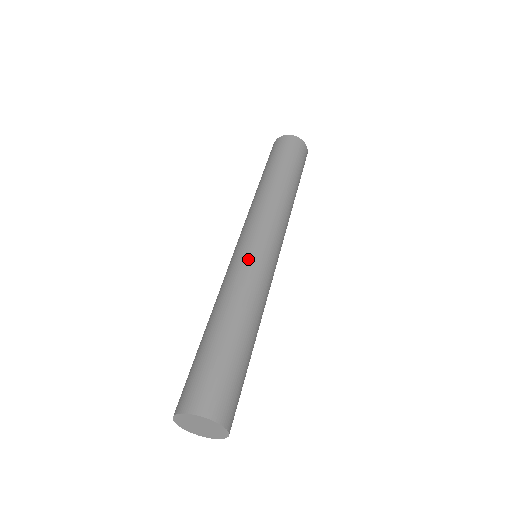
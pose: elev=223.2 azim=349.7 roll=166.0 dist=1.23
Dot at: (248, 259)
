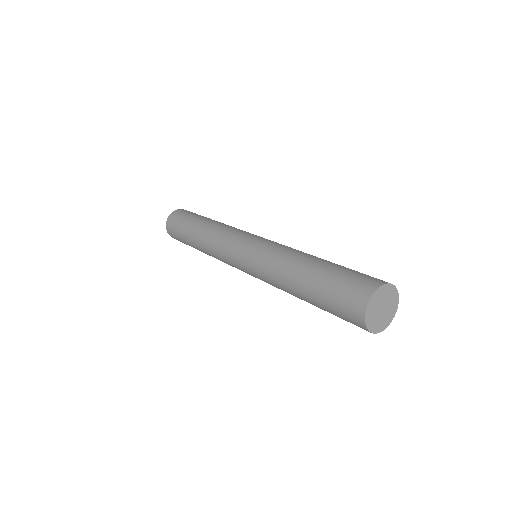
Dot at: (268, 242)
